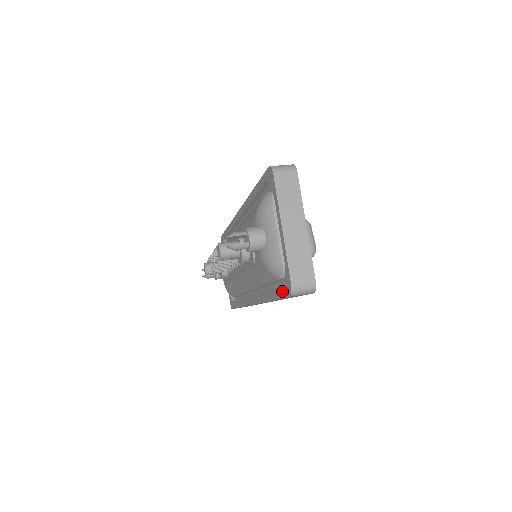
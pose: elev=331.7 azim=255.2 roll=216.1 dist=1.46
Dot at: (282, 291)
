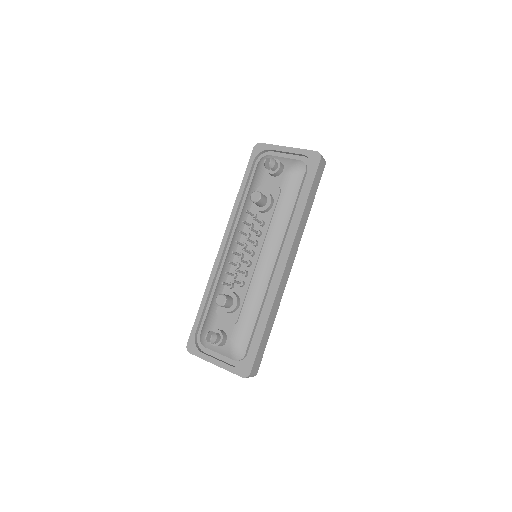
Dot at: (313, 170)
